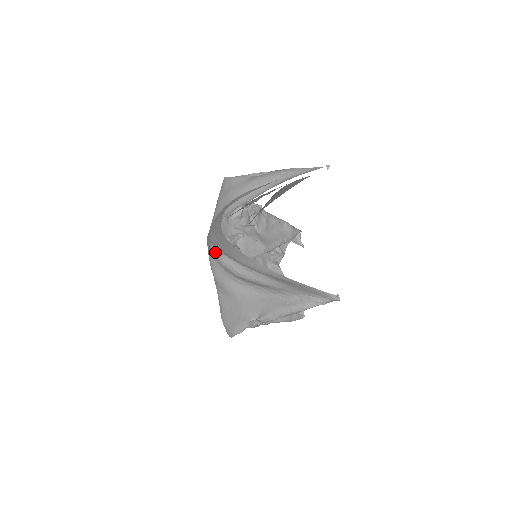
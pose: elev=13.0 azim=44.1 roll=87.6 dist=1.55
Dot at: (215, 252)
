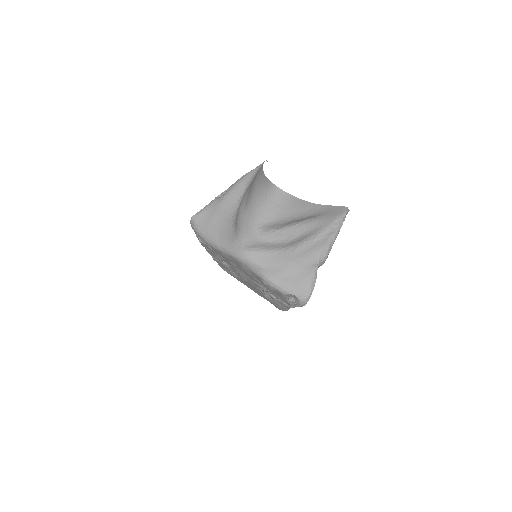
Dot at: (264, 236)
